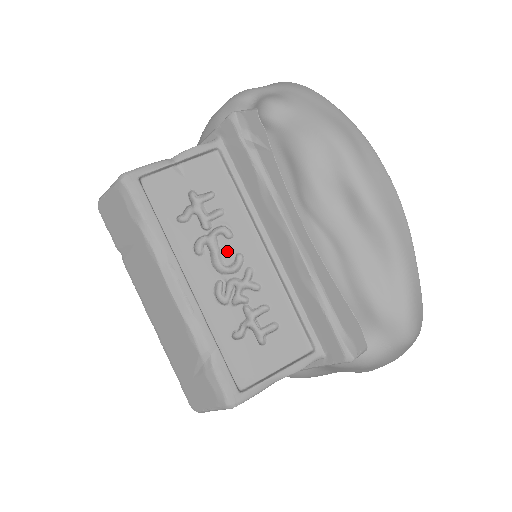
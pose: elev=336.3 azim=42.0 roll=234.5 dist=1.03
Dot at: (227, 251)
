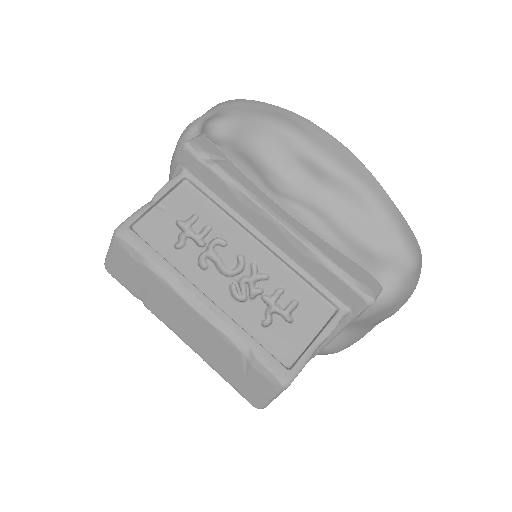
Dot at: (228, 257)
